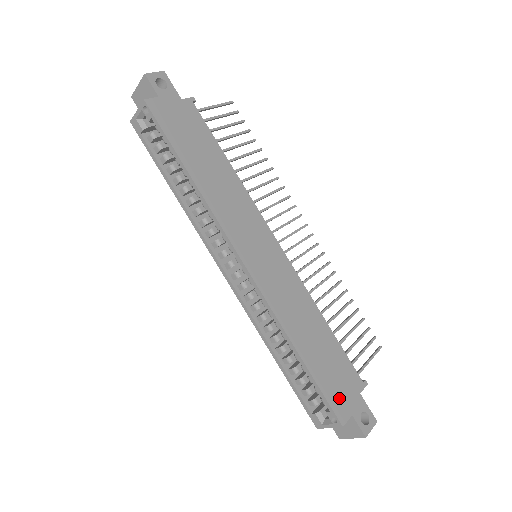
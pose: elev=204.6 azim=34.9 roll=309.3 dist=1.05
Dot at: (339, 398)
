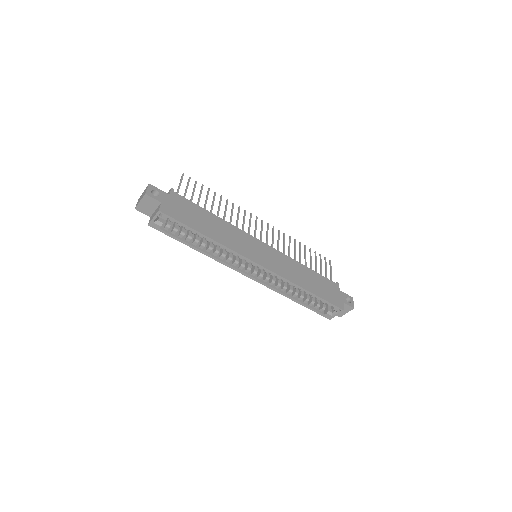
Dot at: (335, 299)
